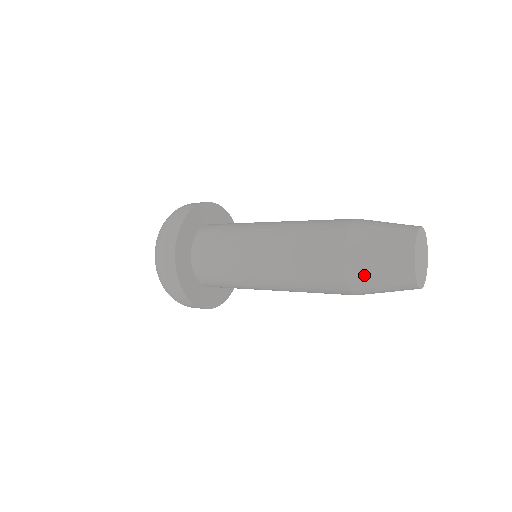
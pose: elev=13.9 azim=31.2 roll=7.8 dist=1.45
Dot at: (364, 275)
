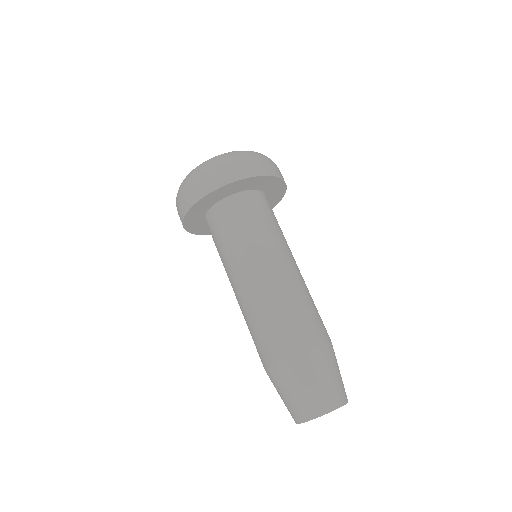
Dot at: (274, 384)
